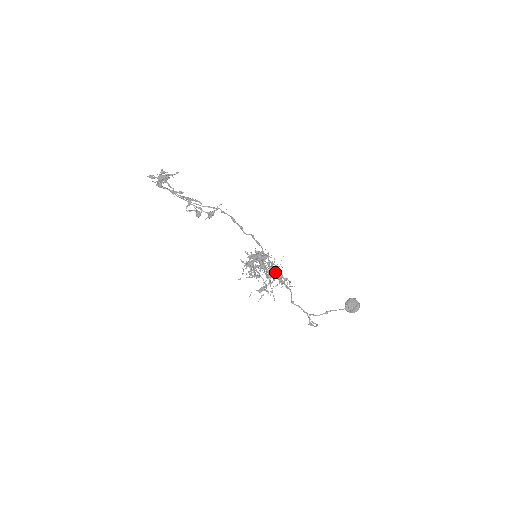
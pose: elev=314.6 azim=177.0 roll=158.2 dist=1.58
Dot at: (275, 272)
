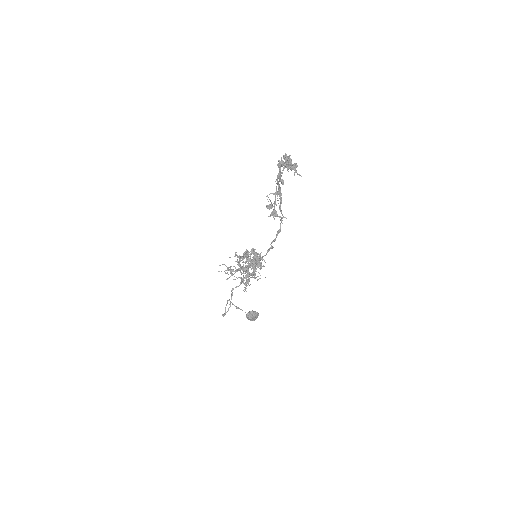
Dot at: occluded
